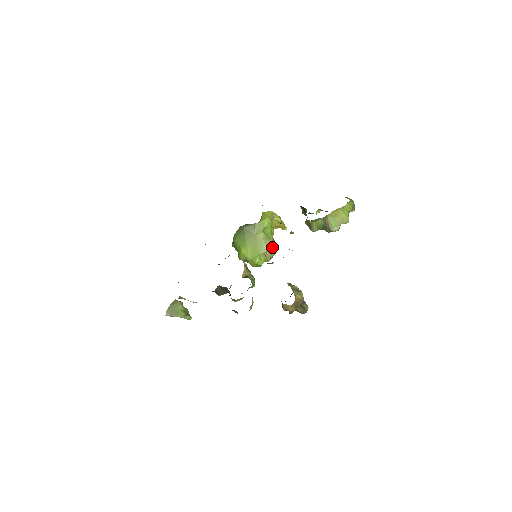
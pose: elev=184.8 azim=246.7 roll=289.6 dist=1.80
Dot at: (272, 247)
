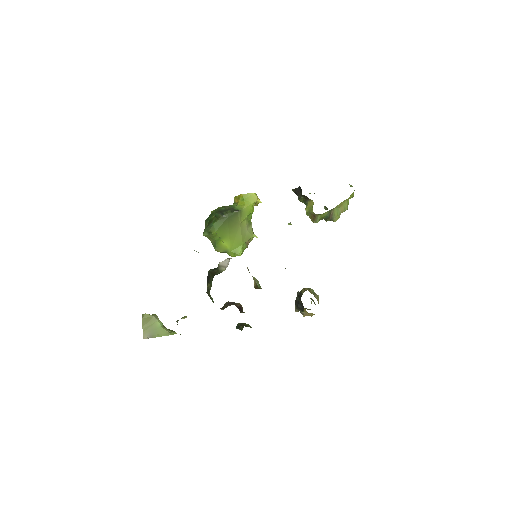
Dot at: (253, 233)
